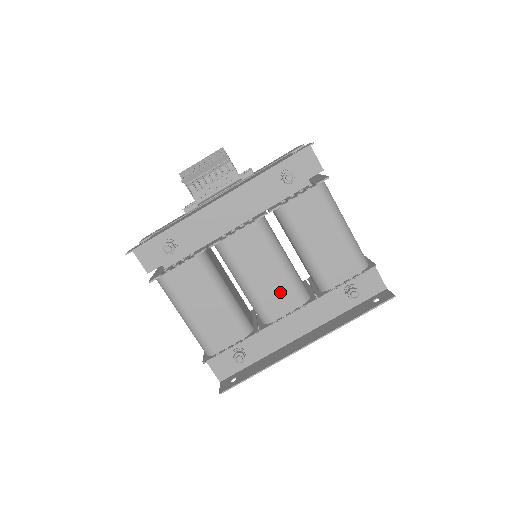
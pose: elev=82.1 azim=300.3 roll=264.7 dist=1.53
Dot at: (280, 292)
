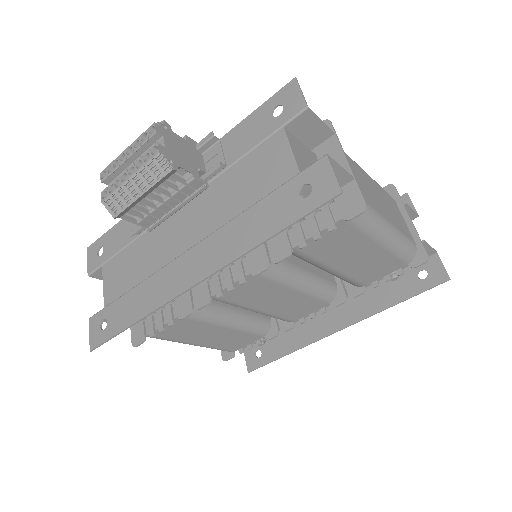
Dot at: (300, 305)
